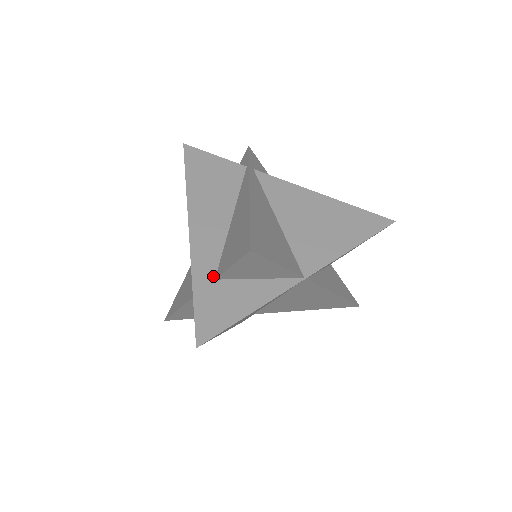
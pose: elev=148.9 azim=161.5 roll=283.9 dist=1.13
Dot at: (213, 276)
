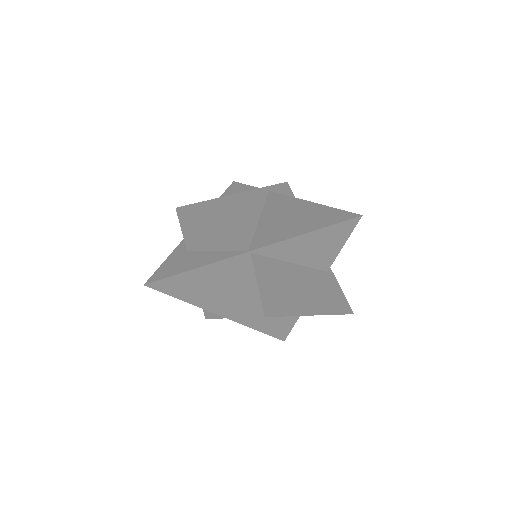
Dot at: (188, 249)
